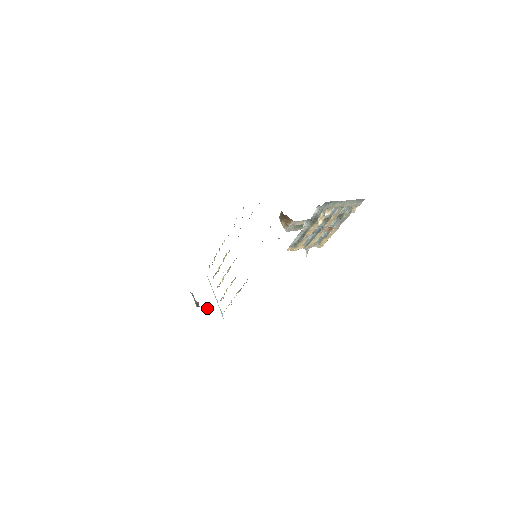
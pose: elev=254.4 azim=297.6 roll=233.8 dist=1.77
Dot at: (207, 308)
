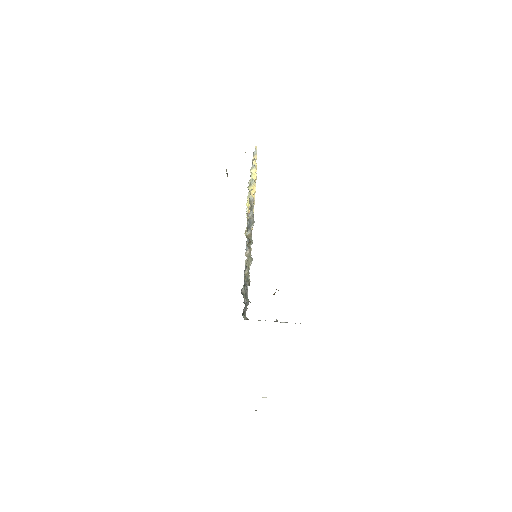
Dot at: occluded
